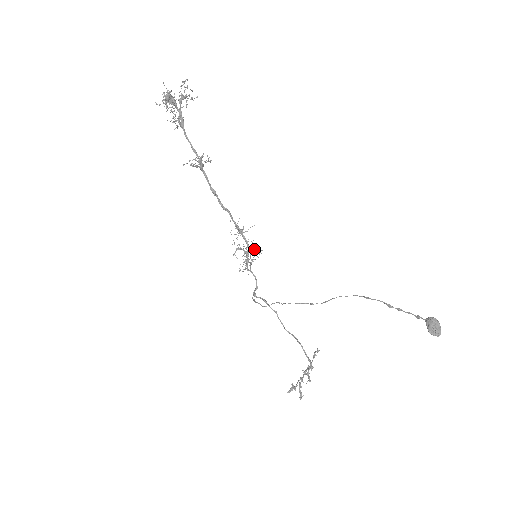
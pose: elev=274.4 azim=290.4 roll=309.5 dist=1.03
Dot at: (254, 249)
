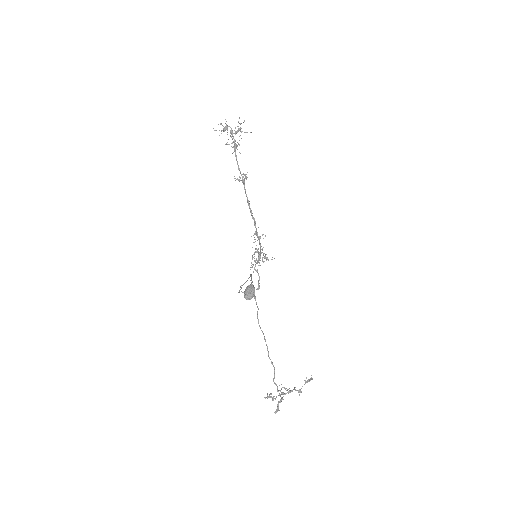
Dot at: (263, 253)
